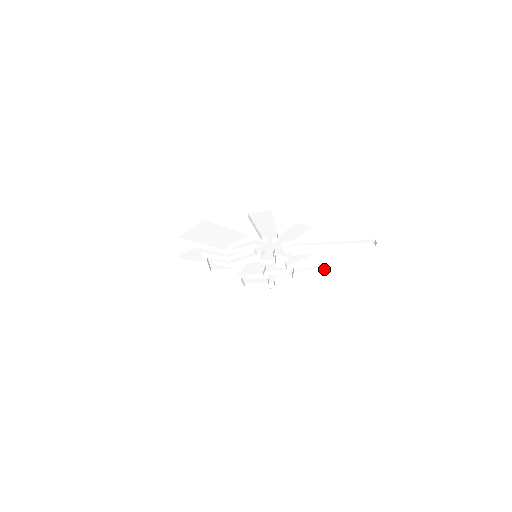
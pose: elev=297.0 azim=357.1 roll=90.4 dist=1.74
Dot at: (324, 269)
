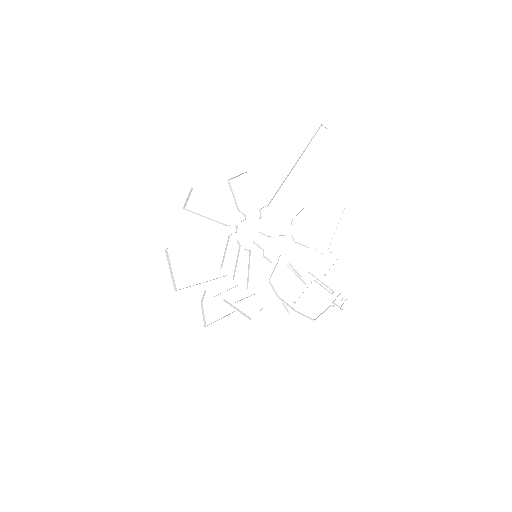
Dot at: (343, 212)
